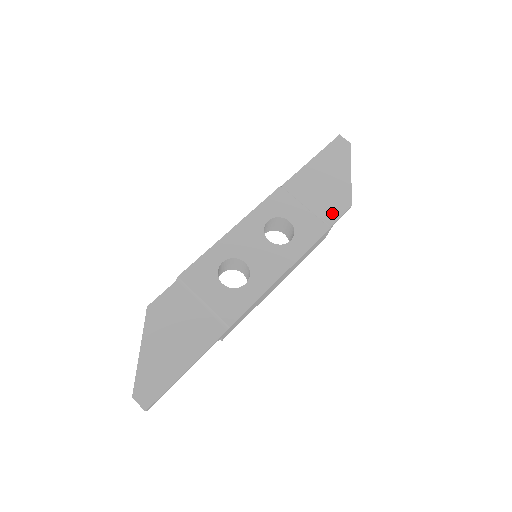
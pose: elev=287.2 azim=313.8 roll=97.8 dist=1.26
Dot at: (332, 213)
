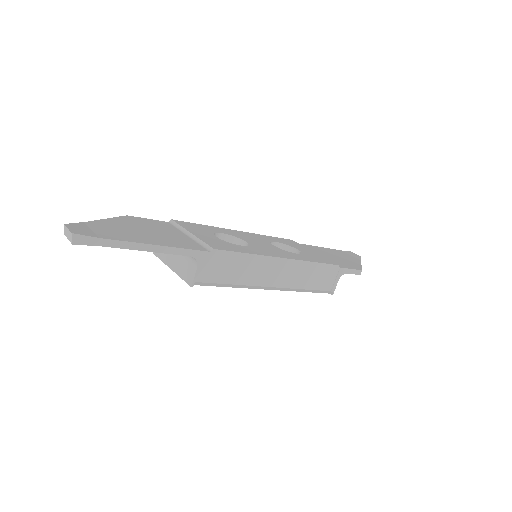
Dot at: (341, 265)
